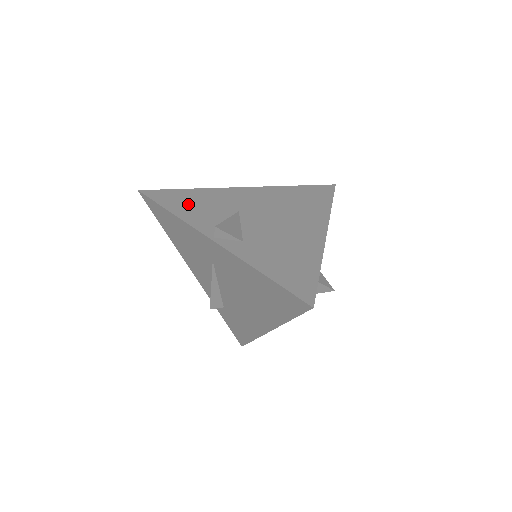
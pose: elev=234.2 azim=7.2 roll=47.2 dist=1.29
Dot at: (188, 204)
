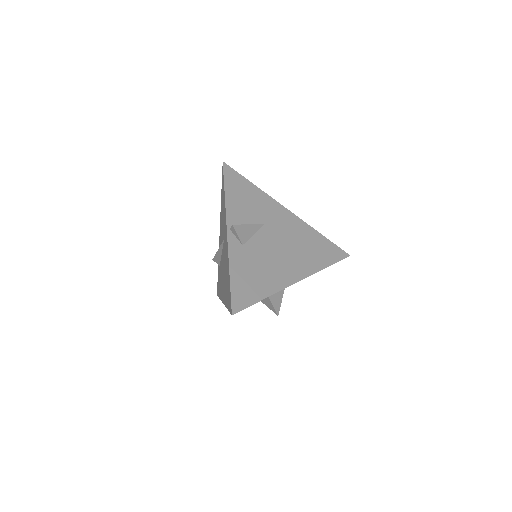
Dot at: (241, 195)
